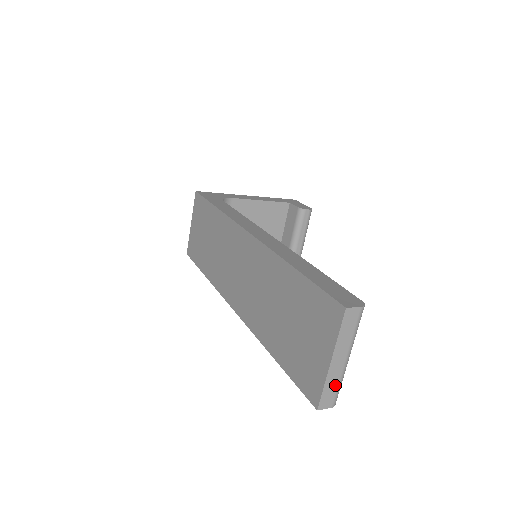
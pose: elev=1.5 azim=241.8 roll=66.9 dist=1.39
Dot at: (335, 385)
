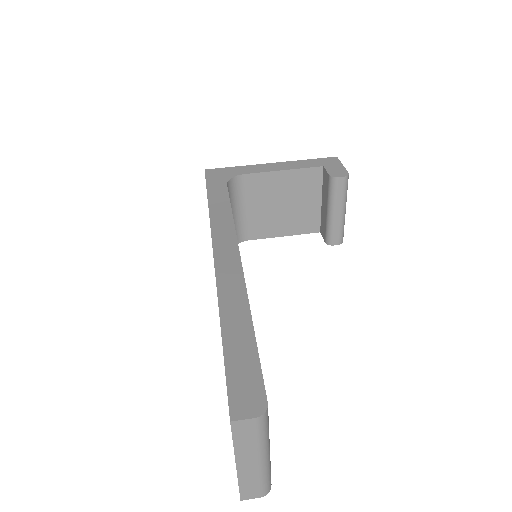
Dot at: (255, 481)
